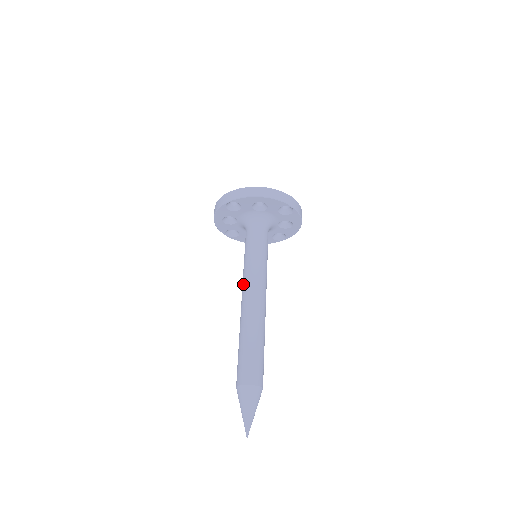
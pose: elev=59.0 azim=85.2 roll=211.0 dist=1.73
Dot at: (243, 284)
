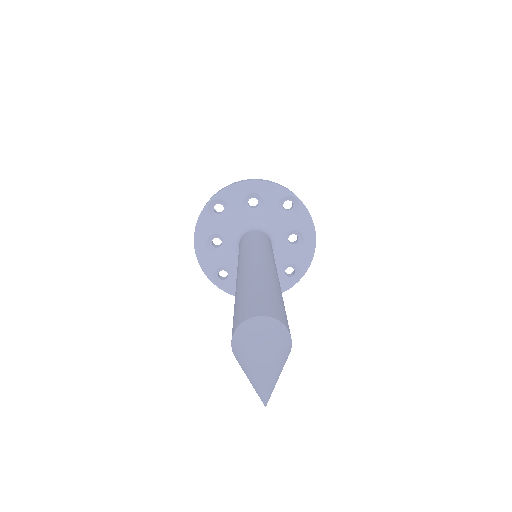
Dot at: occluded
